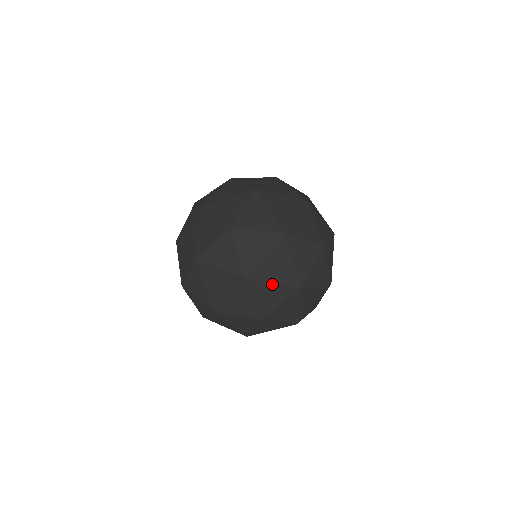
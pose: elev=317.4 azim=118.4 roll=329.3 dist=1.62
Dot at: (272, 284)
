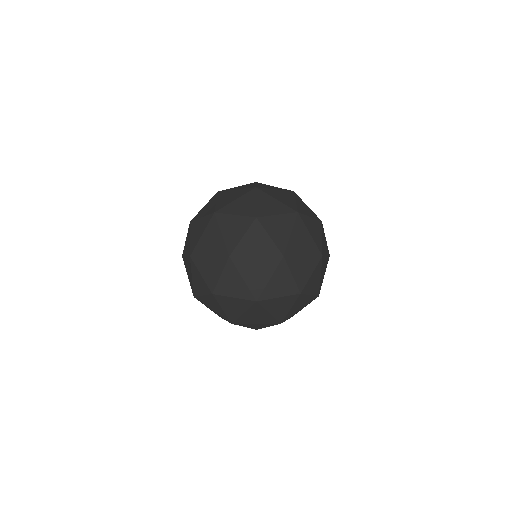
Dot at: (303, 257)
